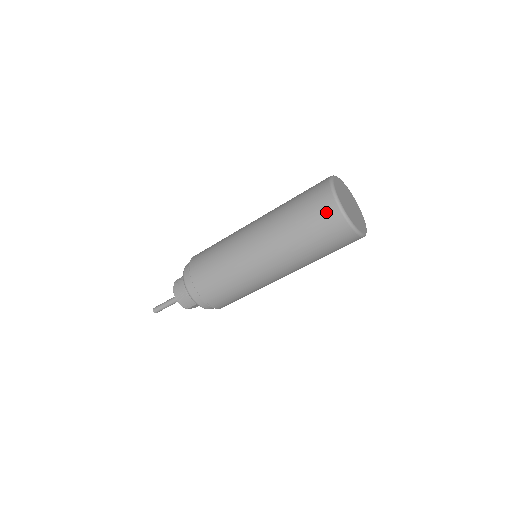
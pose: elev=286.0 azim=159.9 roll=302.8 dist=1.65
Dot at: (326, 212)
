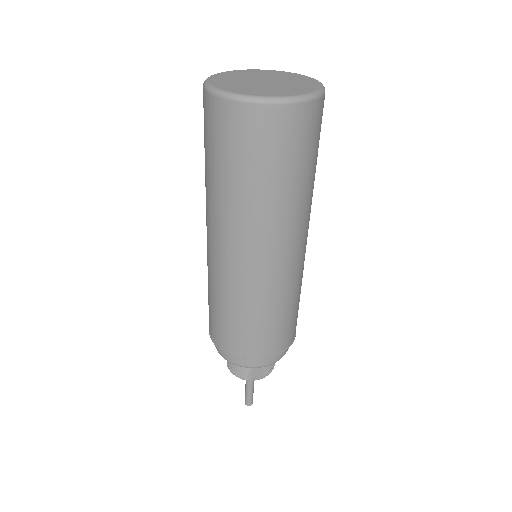
Dot at: (206, 114)
